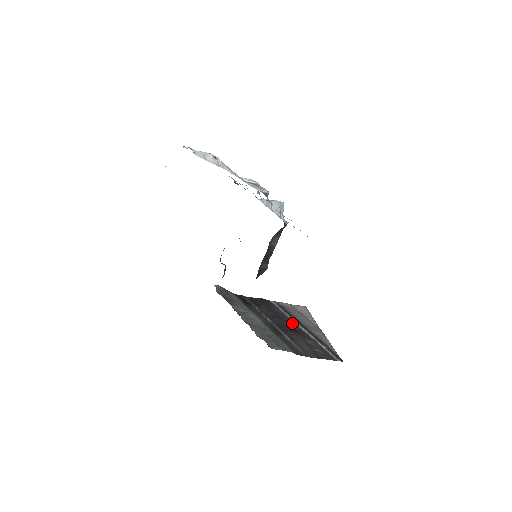
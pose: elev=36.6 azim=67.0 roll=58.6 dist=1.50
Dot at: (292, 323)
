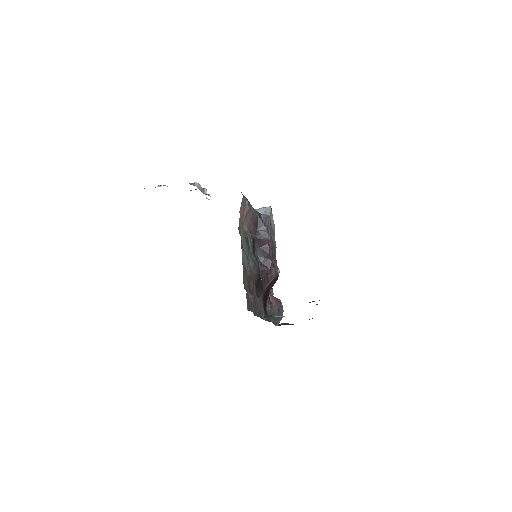
Dot at: occluded
